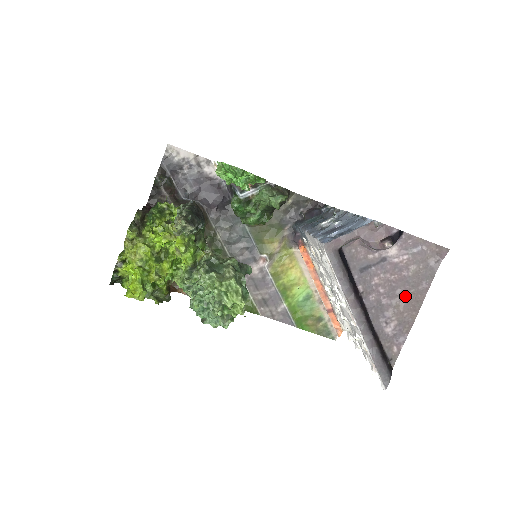
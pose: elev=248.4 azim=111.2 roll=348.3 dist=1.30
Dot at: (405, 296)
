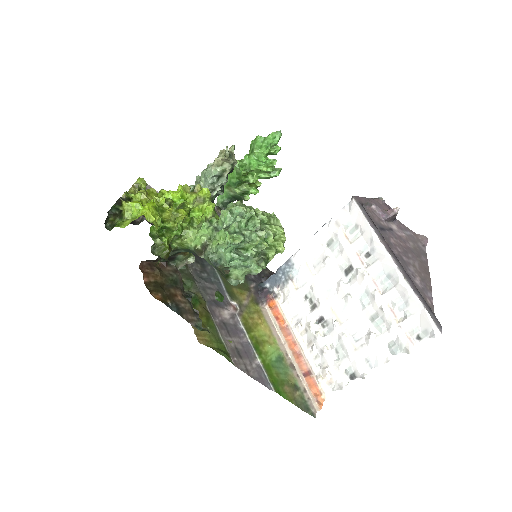
Dot at: (416, 261)
